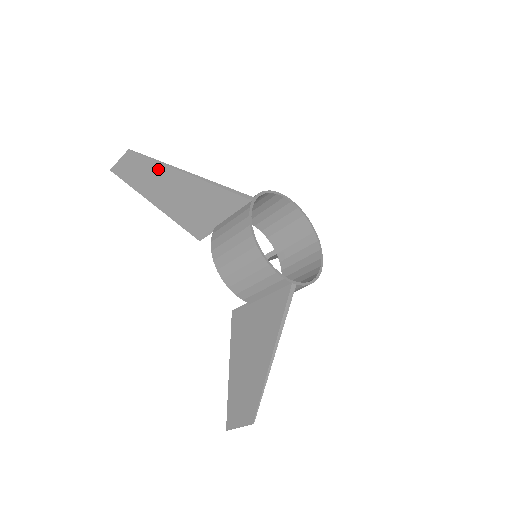
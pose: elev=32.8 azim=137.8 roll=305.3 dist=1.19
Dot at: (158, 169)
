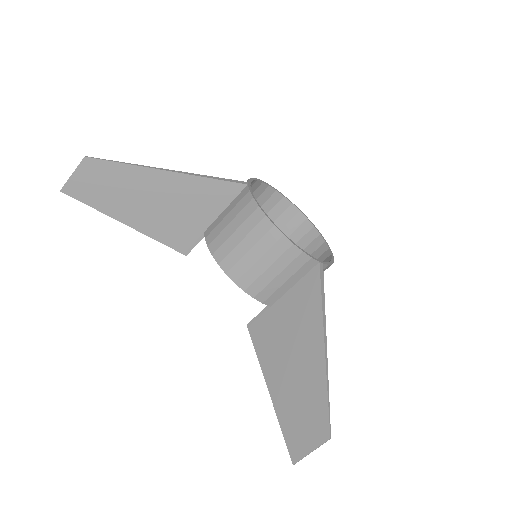
Dot at: (126, 173)
